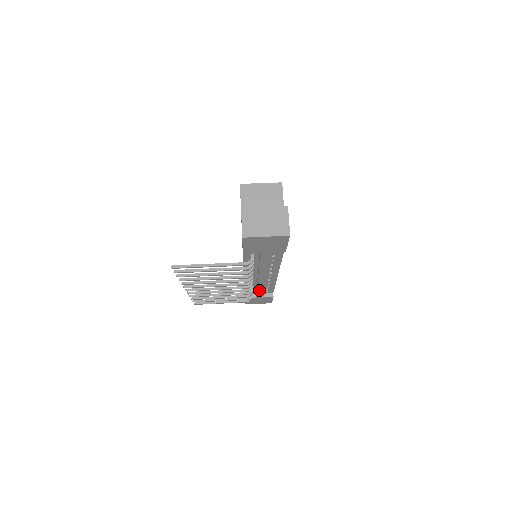
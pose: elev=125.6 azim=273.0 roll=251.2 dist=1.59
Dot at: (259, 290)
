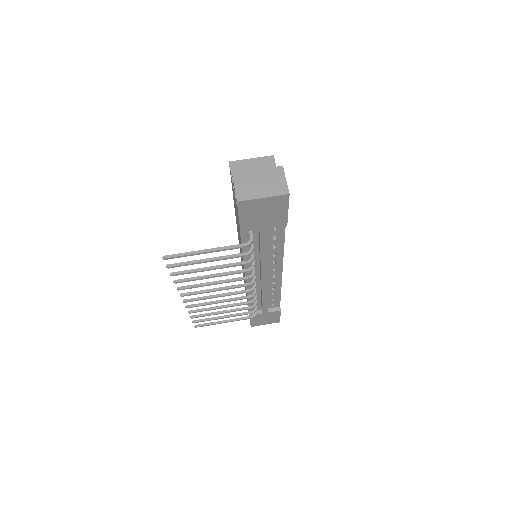
Dot at: (264, 299)
